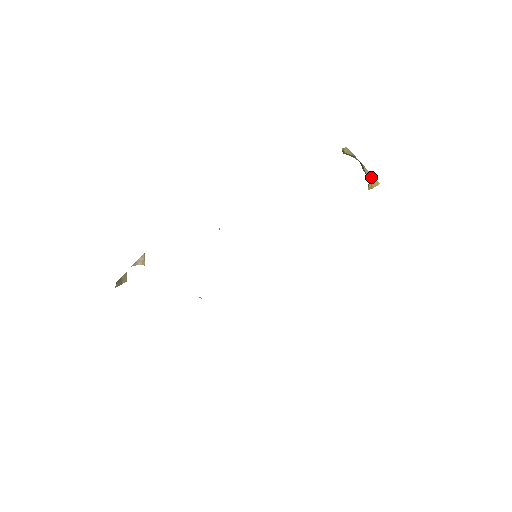
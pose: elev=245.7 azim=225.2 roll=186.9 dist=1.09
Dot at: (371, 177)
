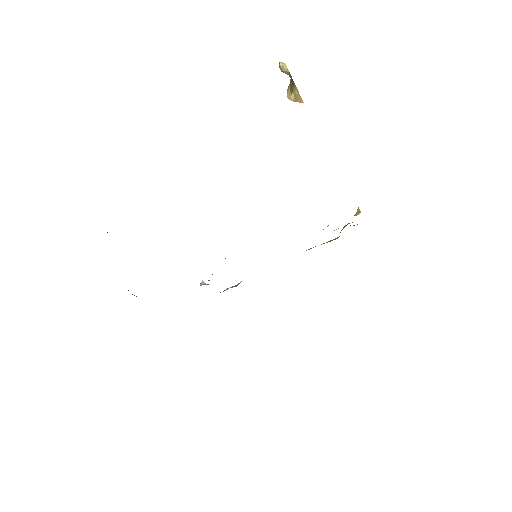
Dot at: (297, 94)
